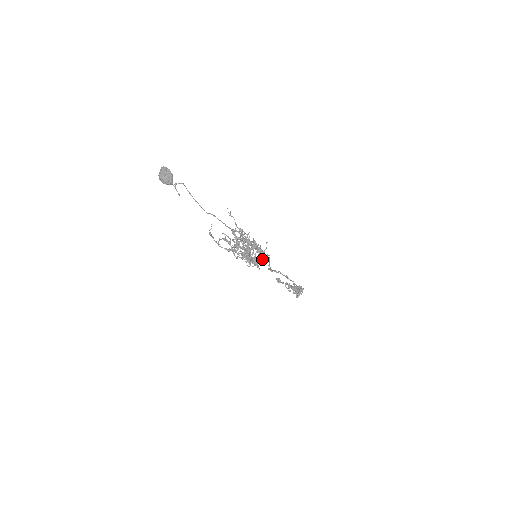
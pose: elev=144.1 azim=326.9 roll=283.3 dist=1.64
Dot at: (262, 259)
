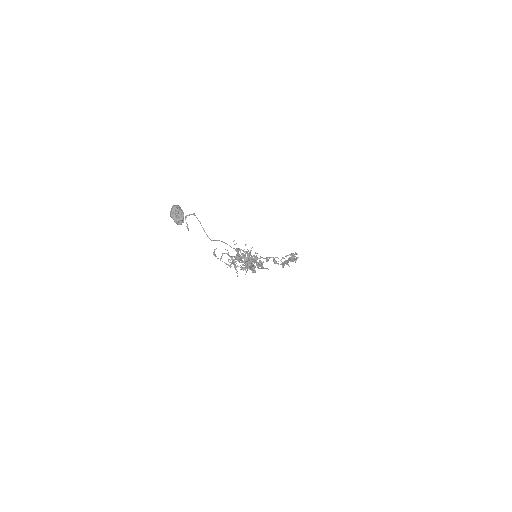
Dot at: (260, 268)
